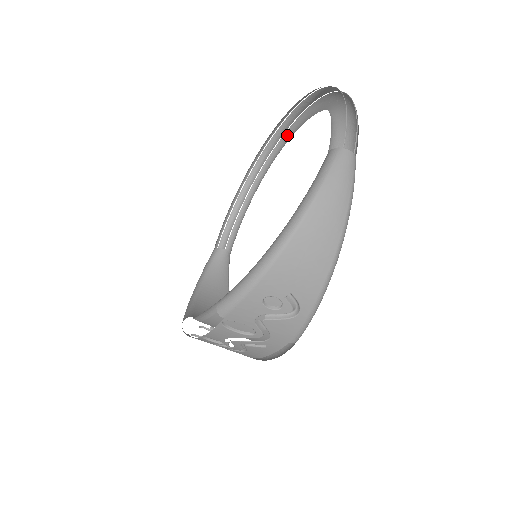
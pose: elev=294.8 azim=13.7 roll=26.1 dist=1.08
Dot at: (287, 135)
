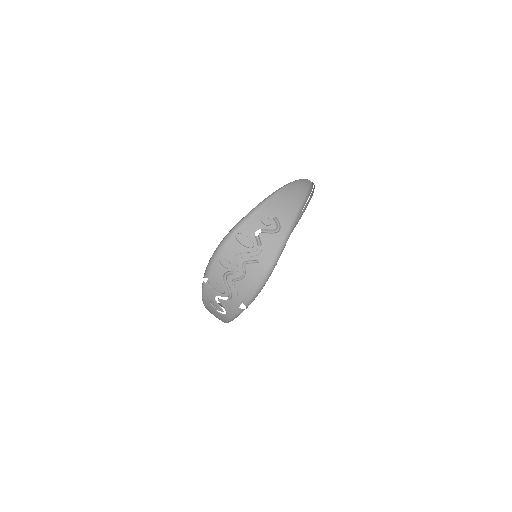
Dot at: occluded
